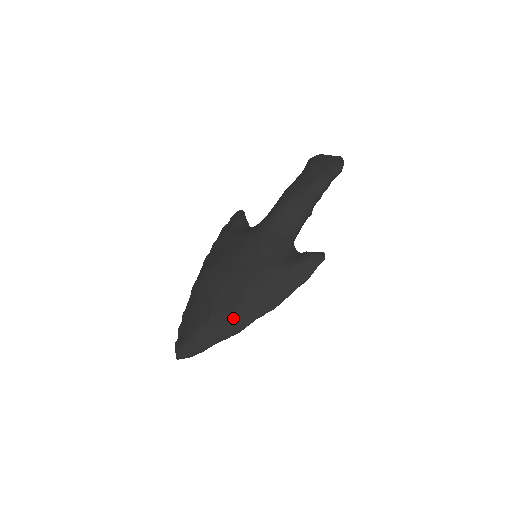
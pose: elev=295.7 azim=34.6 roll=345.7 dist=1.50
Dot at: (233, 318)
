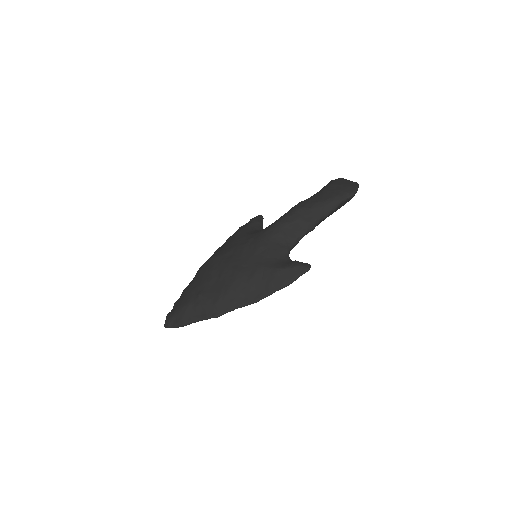
Dot at: (216, 303)
